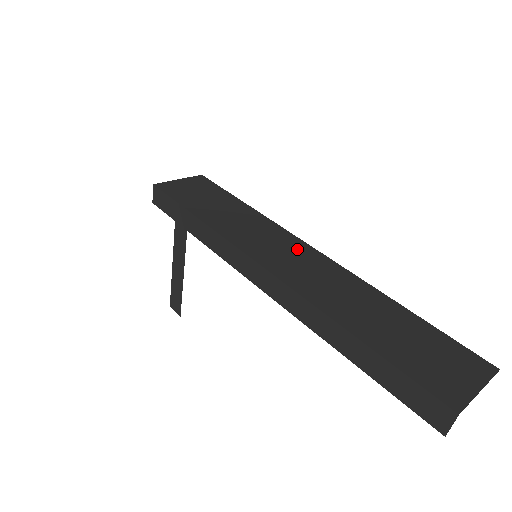
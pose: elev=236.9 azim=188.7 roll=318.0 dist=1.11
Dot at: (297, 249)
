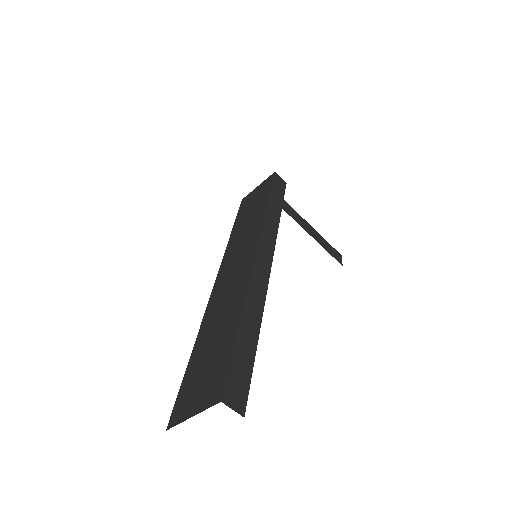
Dot at: (246, 254)
